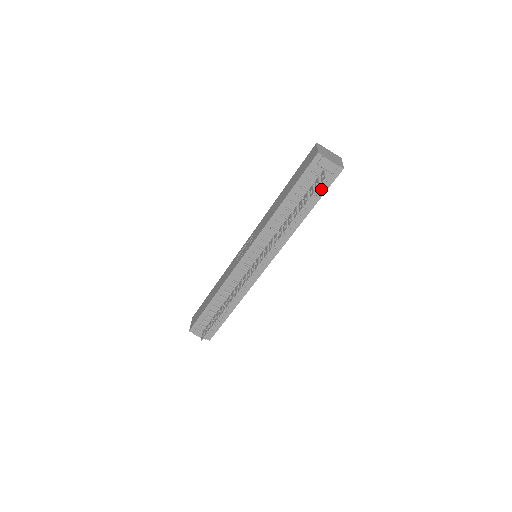
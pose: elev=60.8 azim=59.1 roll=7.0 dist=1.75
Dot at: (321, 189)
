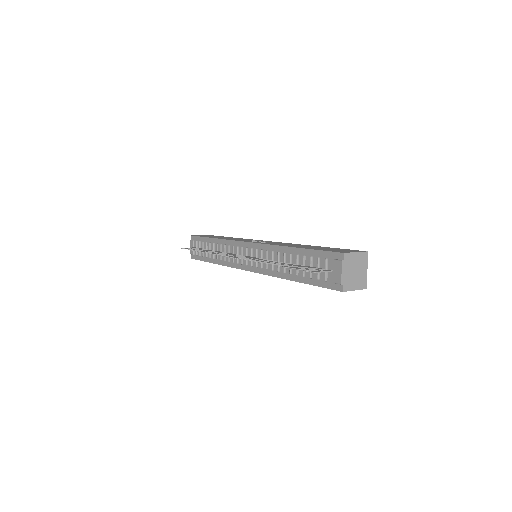
Dot at: (318, 280)
